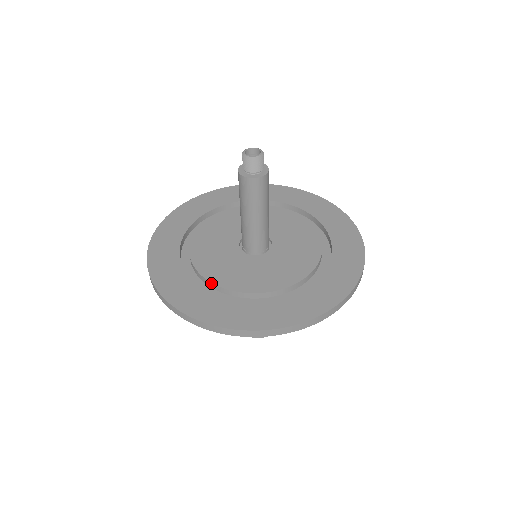
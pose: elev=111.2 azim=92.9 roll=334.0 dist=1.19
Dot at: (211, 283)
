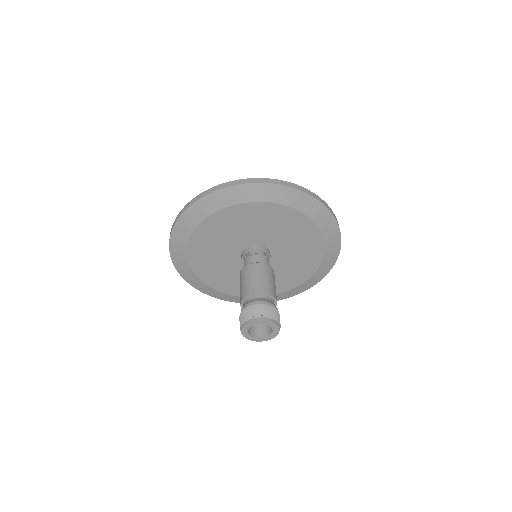
Dot at: occluded
